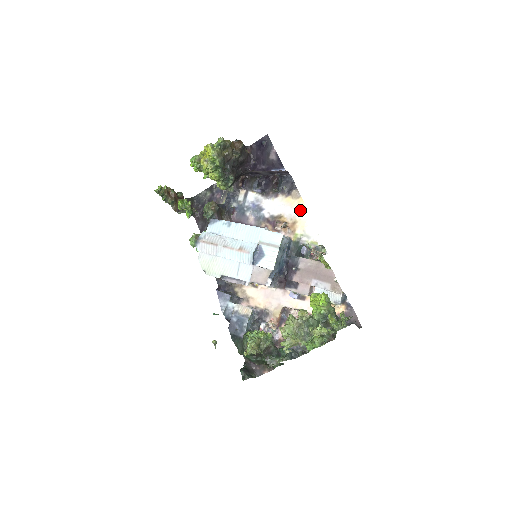
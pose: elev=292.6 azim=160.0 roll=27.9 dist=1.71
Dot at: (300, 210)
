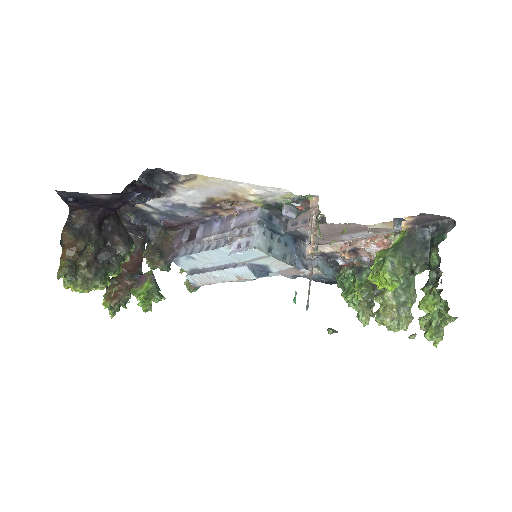
Dot at: (219, 185)
